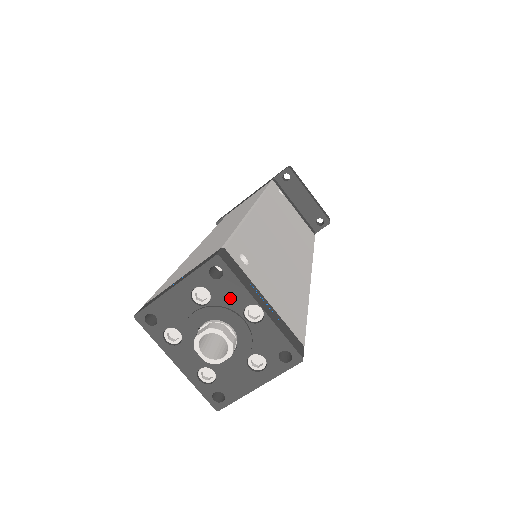
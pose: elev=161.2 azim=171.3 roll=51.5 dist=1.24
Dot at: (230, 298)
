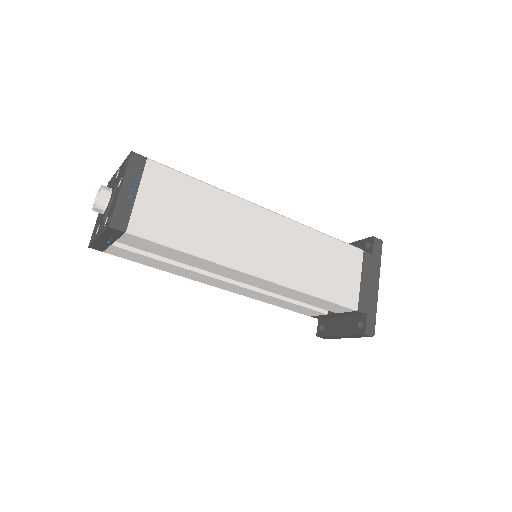
Dot at: occluded
